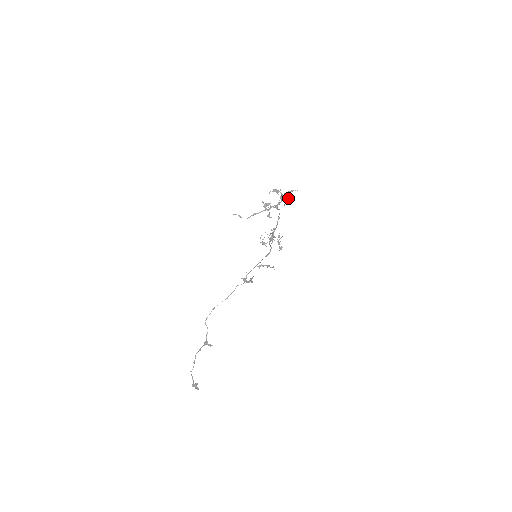
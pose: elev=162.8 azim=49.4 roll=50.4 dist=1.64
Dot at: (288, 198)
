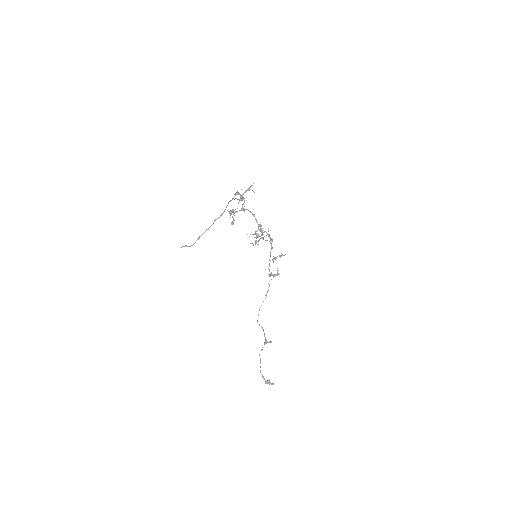
Dot at: occluded
